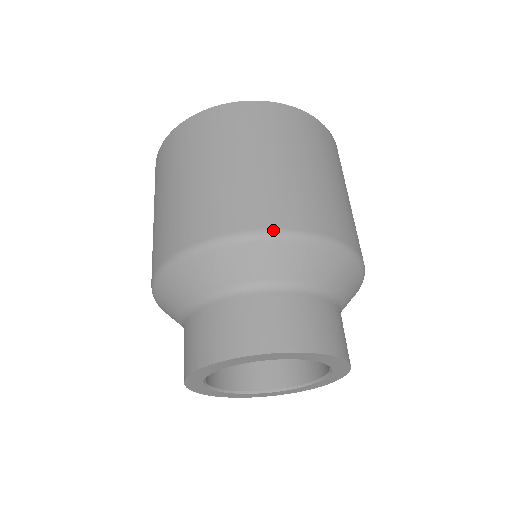
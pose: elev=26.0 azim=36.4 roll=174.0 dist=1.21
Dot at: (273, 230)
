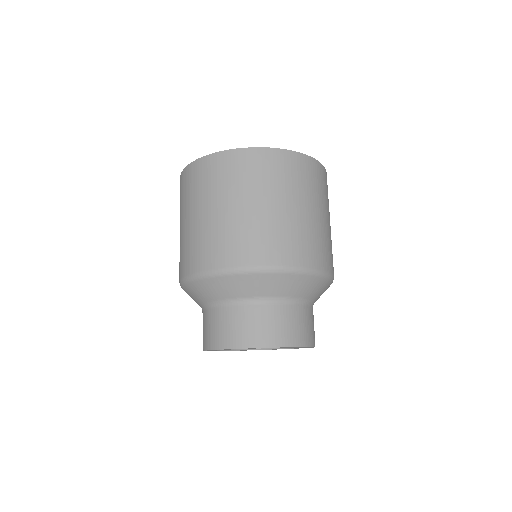
Dot at: (279, 266)
